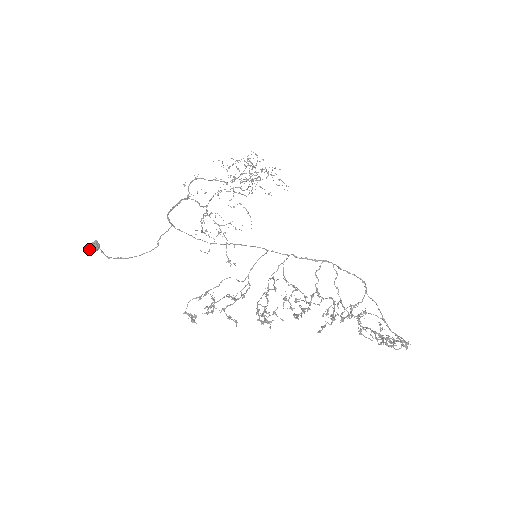
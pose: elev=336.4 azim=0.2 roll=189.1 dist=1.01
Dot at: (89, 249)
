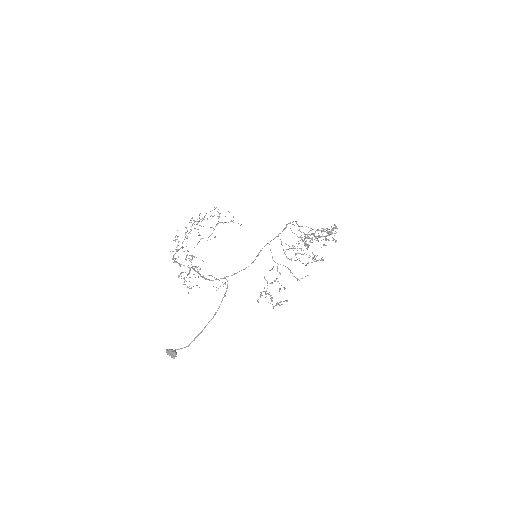
Dot at: (173, 356)
